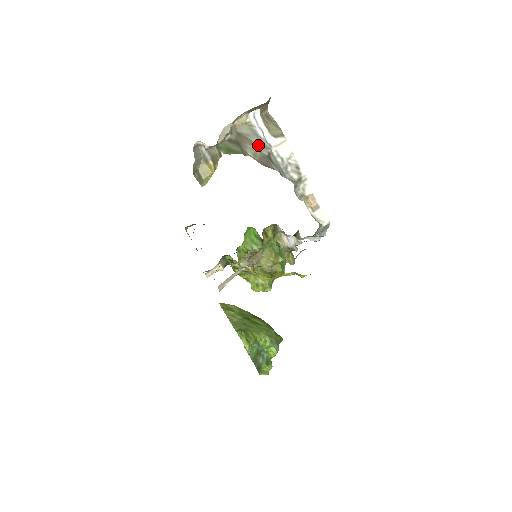
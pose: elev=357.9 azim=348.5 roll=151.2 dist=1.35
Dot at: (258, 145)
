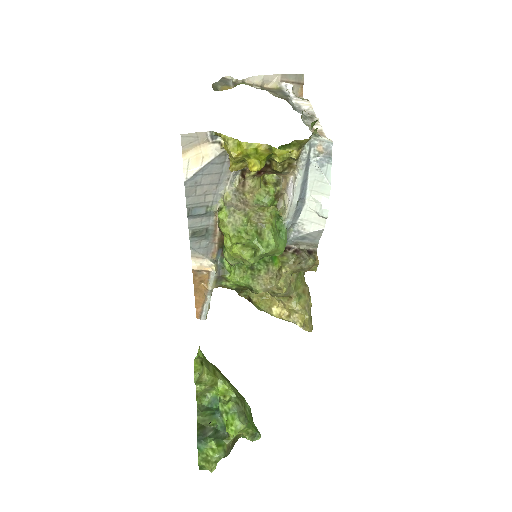
Dot at: (281, 95)
